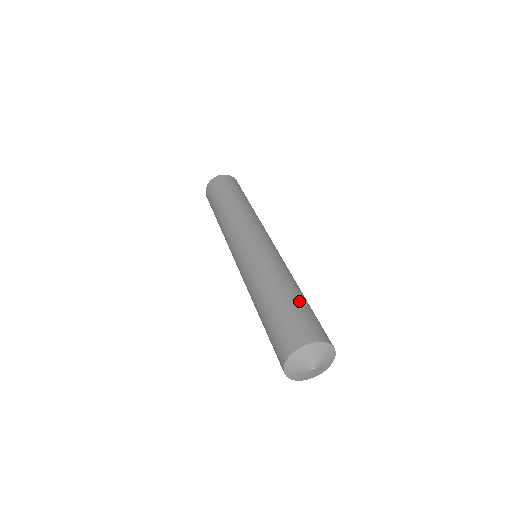
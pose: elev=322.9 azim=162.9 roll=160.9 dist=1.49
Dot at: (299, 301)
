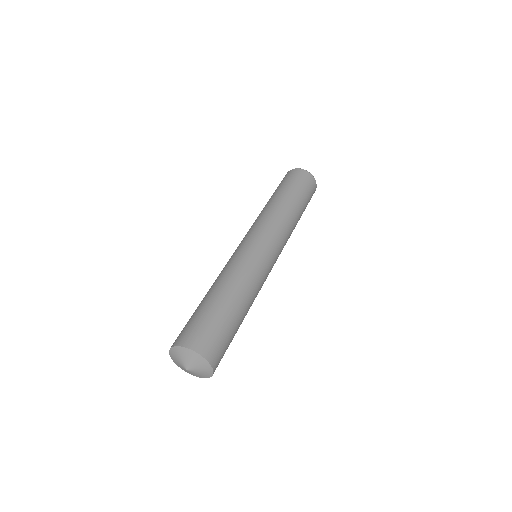
Dot at: (220, 310)
